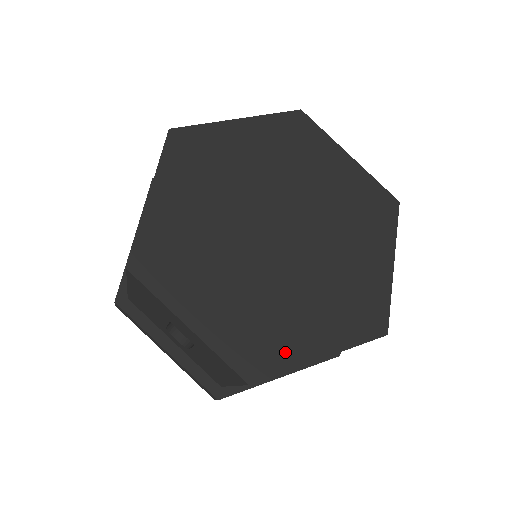
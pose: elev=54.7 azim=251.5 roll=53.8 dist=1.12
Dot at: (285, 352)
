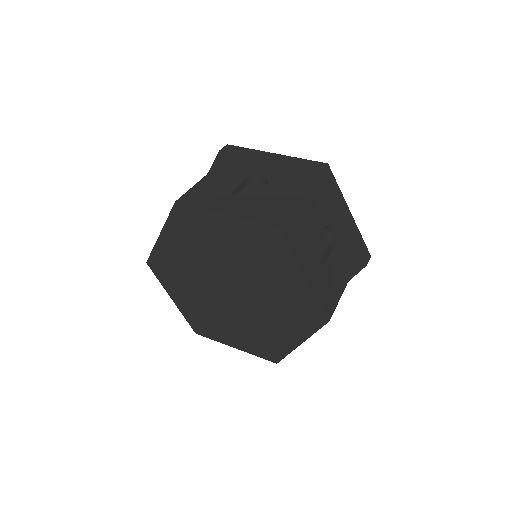
Dot at: (281, 346)
